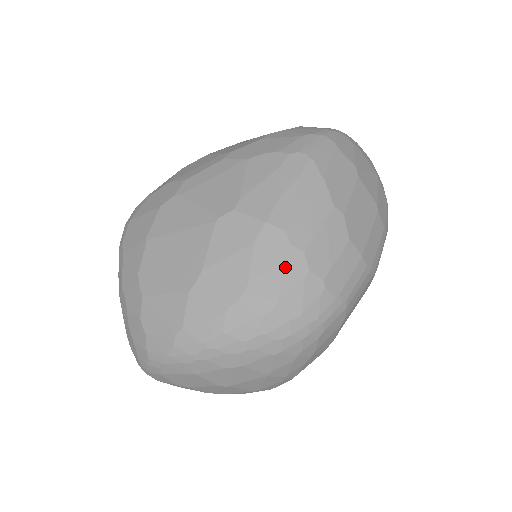
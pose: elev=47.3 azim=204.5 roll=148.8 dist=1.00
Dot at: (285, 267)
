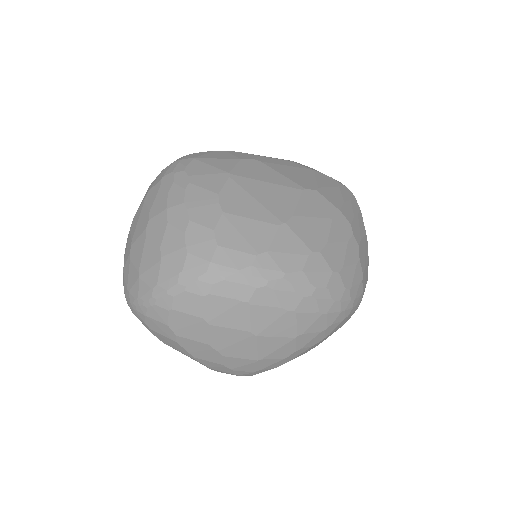
Dot at: (349, 247)
